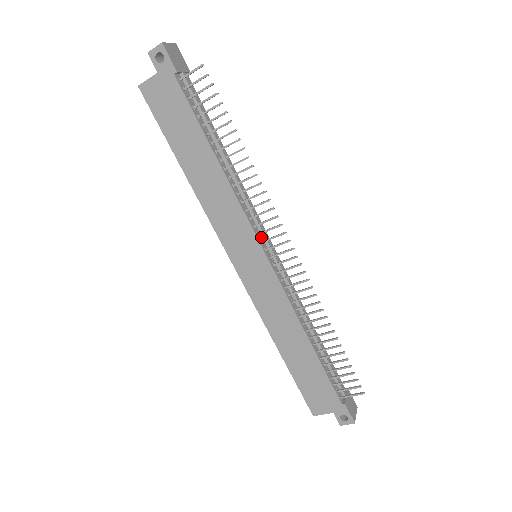
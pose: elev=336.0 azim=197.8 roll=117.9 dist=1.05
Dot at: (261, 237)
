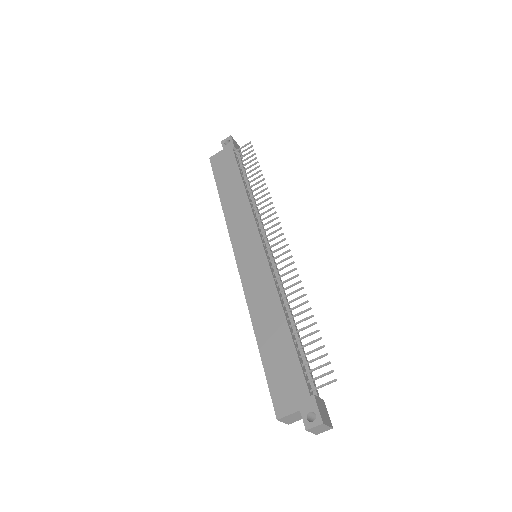
Dot at: (263, 238)
